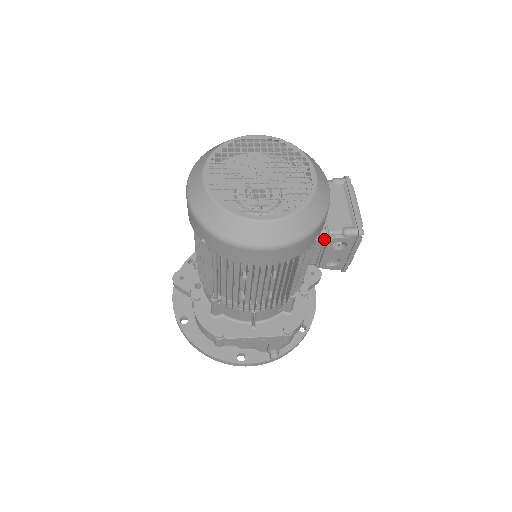
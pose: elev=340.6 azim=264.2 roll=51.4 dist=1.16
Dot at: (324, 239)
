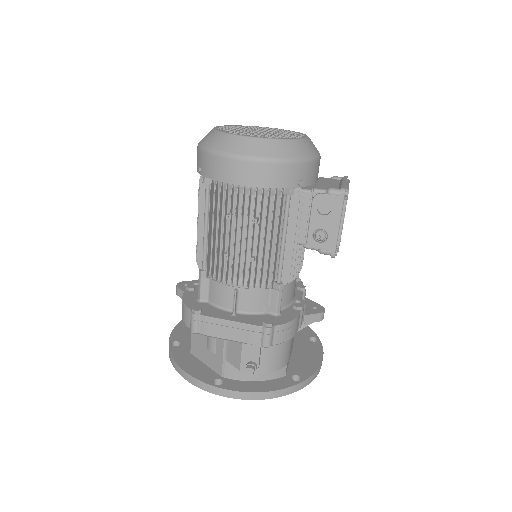
Dot at: (310, 199)
